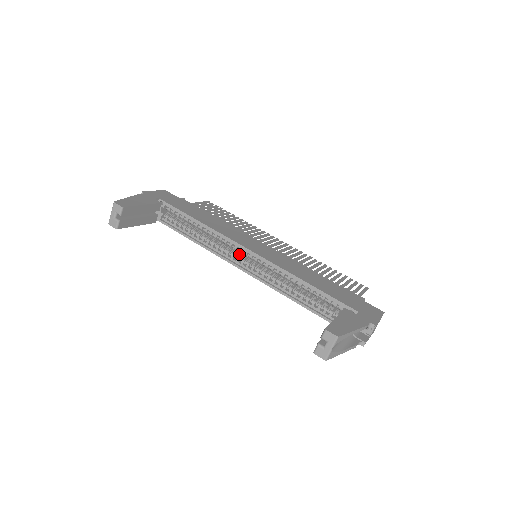
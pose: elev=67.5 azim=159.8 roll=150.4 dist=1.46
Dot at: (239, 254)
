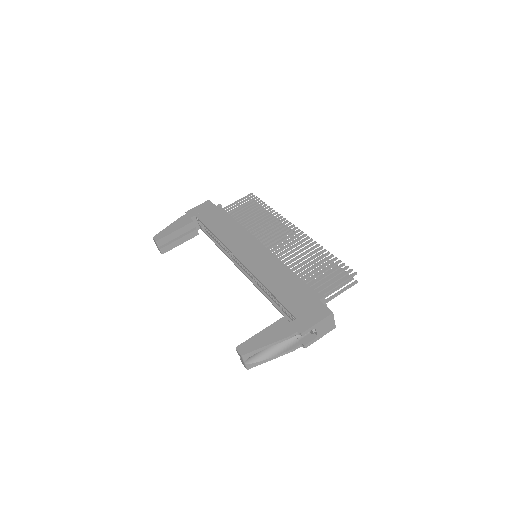
Dot at: occluded
